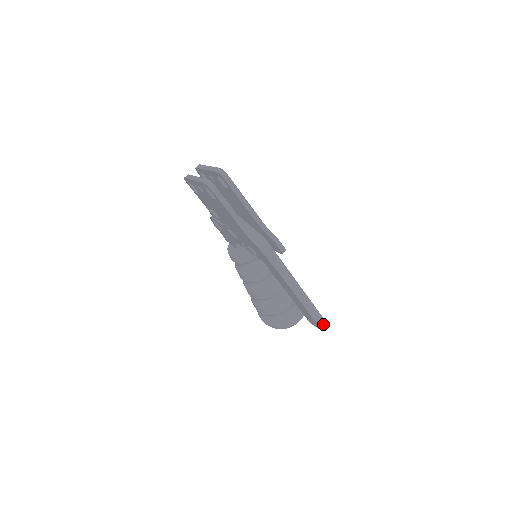
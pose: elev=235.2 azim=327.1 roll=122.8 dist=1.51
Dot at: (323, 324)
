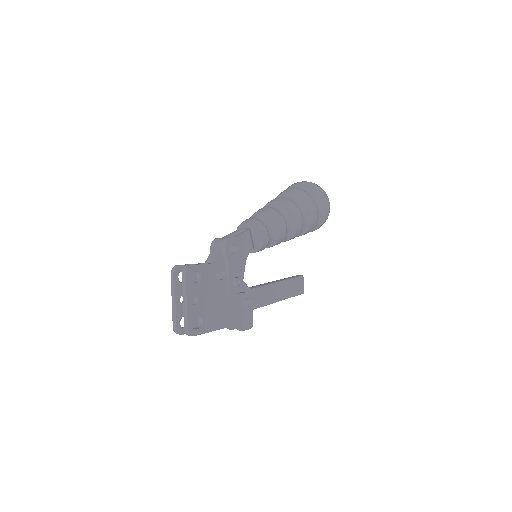
Dot at: occluded
